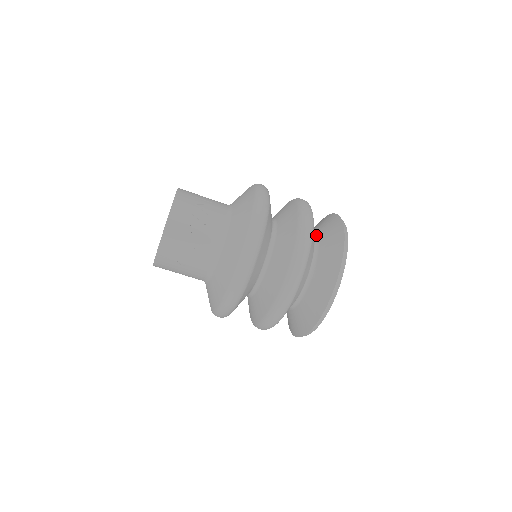
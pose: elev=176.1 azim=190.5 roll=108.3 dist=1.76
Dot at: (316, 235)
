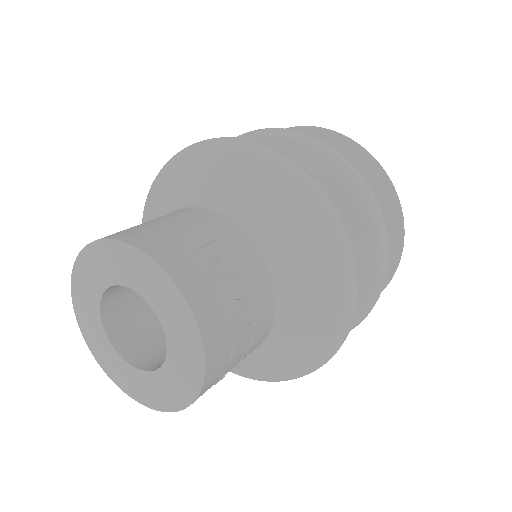
Dot at: occluded
